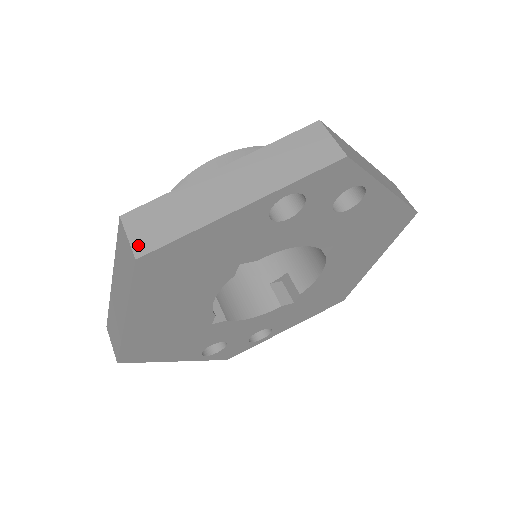
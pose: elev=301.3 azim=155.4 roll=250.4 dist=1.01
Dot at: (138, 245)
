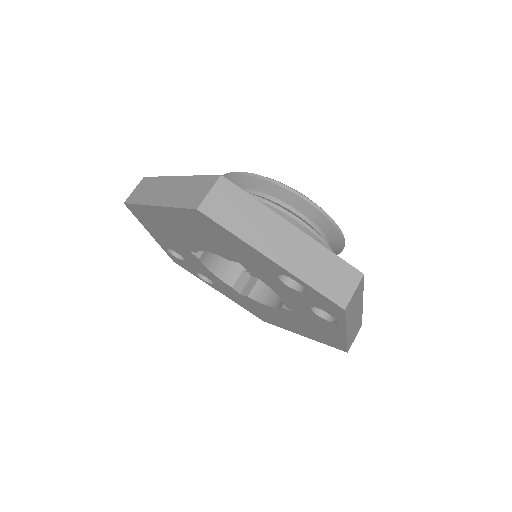
Dot at: (208, 204)
